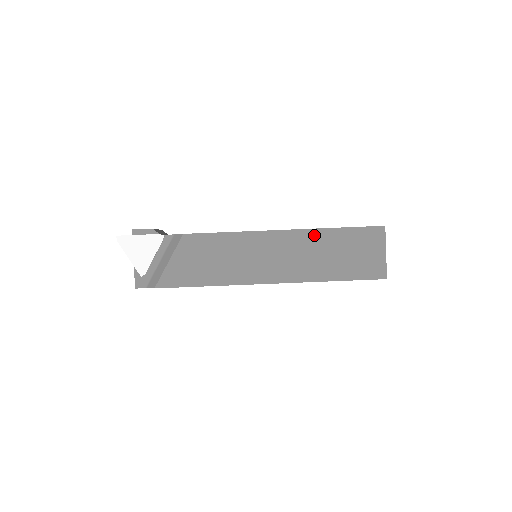
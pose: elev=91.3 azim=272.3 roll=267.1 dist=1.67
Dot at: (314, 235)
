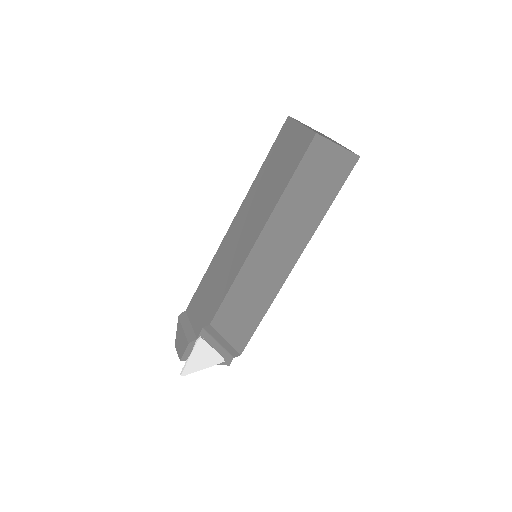
Dot at: (280, 210)
